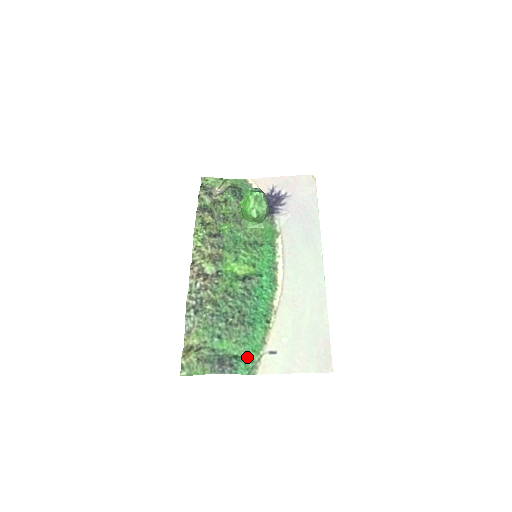
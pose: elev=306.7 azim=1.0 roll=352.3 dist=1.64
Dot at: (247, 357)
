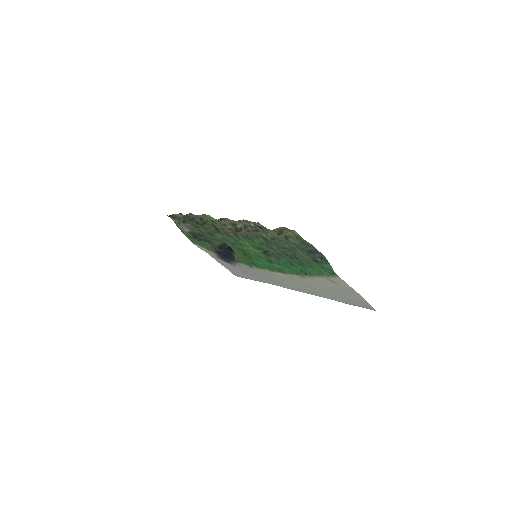
Dot at: (322, 268)
